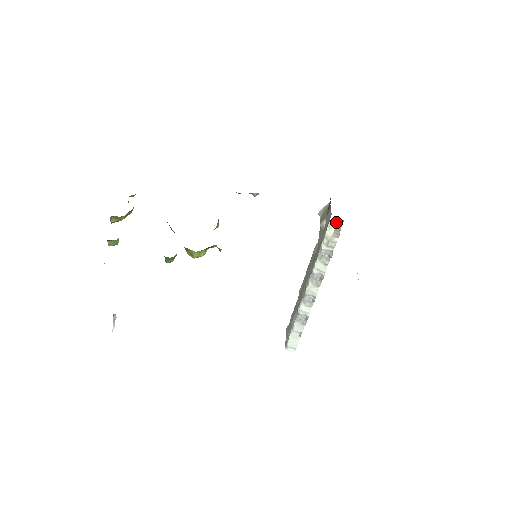
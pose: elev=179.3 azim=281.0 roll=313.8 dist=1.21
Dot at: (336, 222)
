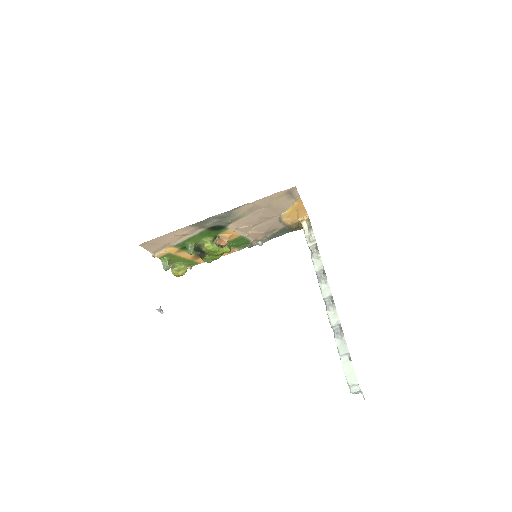
Dot at: (305, 222)
